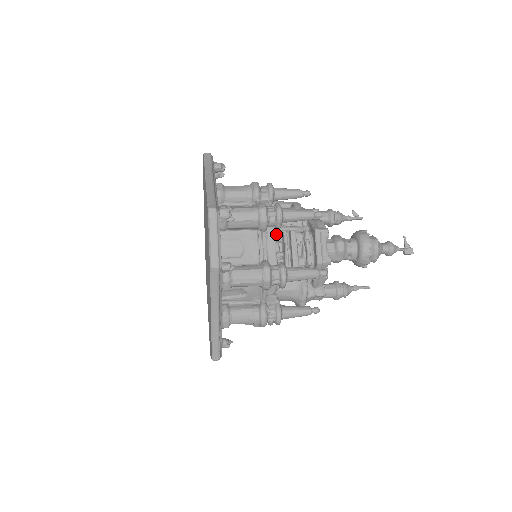
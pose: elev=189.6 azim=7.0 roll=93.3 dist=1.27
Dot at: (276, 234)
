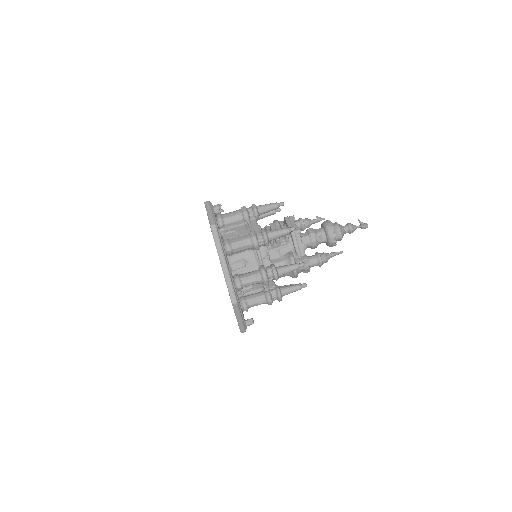
Dot at: occluded
